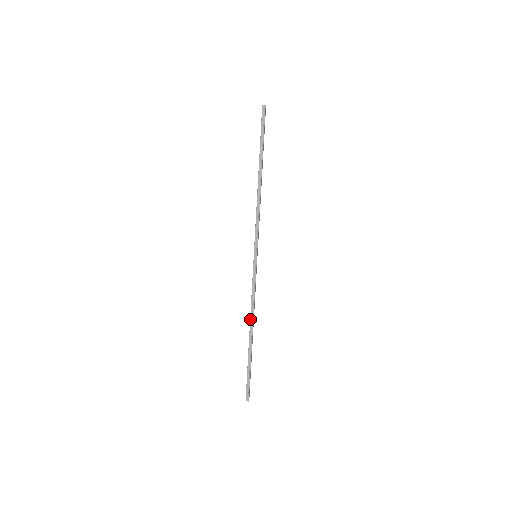
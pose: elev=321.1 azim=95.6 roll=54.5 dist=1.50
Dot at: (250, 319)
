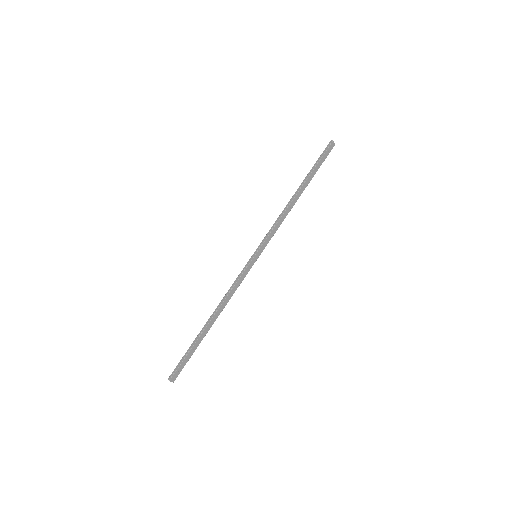
Dot at: (217, 306)
